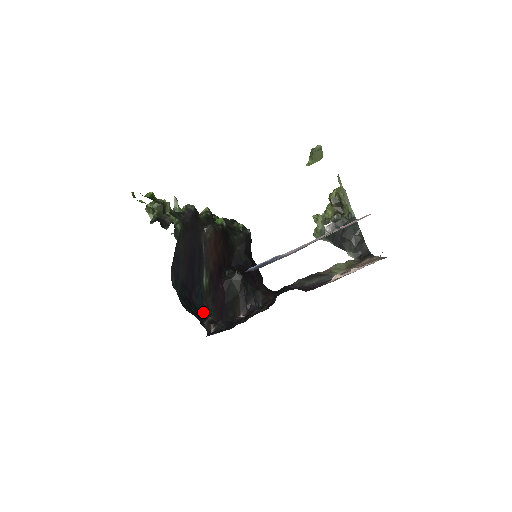
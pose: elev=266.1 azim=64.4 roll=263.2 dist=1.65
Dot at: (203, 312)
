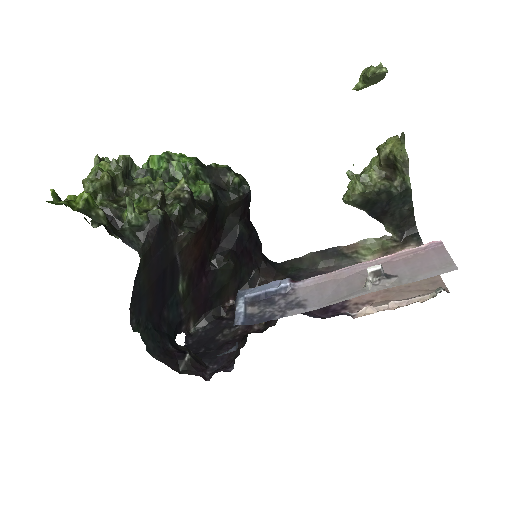
Dot at: (179, 321)
